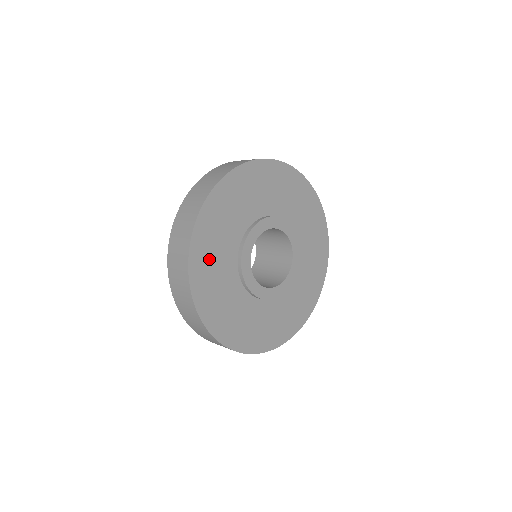
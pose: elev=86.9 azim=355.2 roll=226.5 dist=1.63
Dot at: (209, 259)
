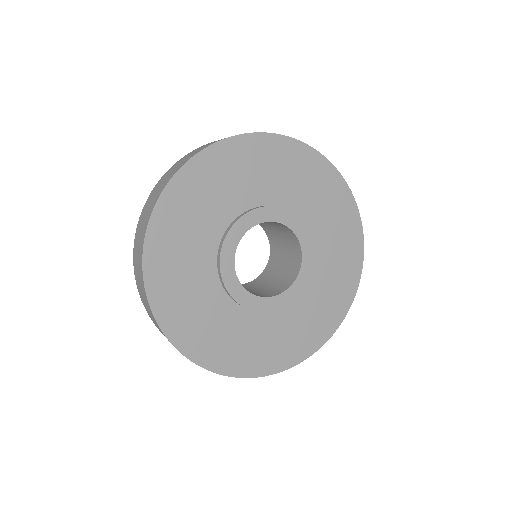
Dot at: (217, 177)
